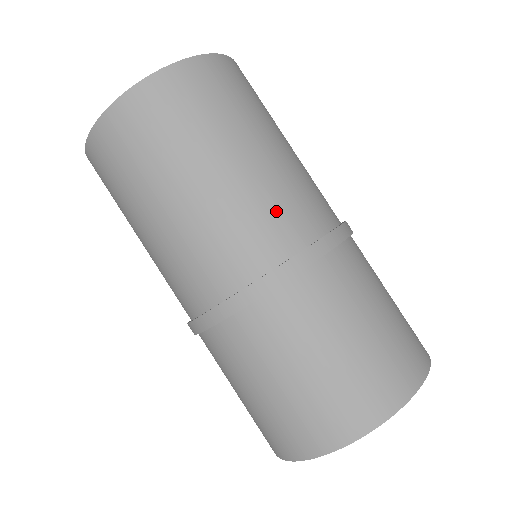
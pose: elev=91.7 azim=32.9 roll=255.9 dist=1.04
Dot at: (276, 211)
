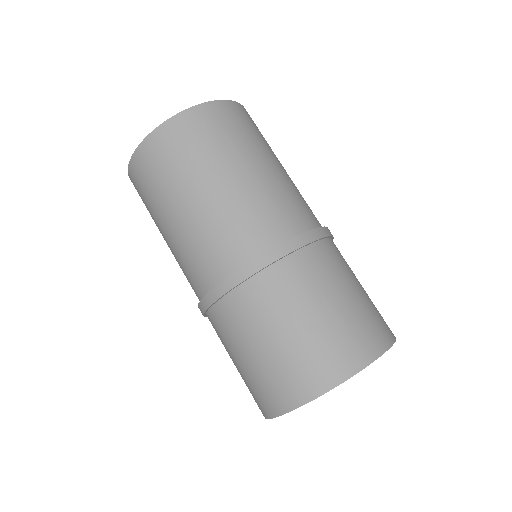
Dot at: (262, 214)
